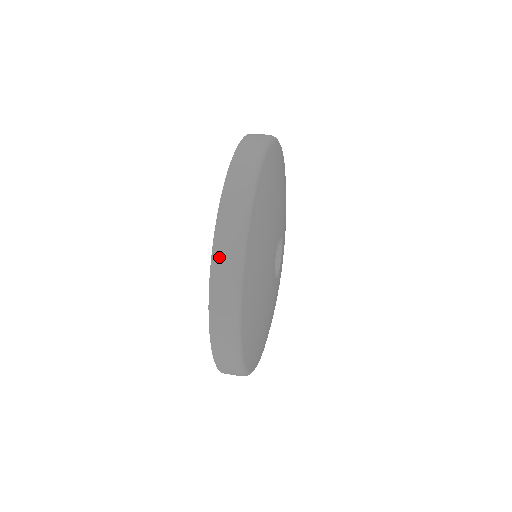
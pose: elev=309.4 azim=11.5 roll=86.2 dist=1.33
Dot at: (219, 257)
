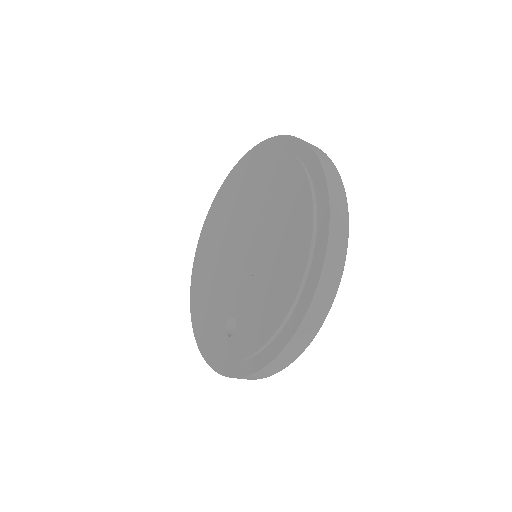
Dot at: (313, 146)
